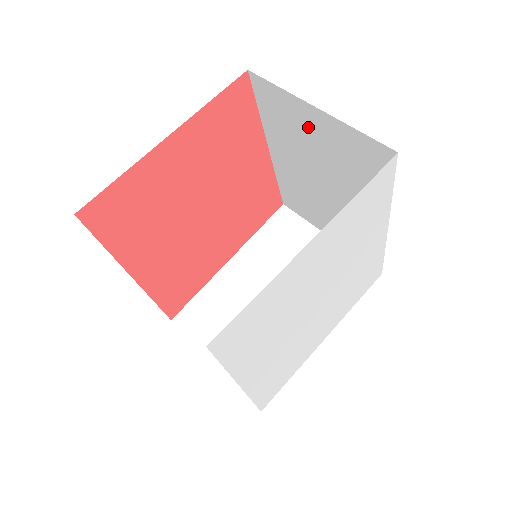
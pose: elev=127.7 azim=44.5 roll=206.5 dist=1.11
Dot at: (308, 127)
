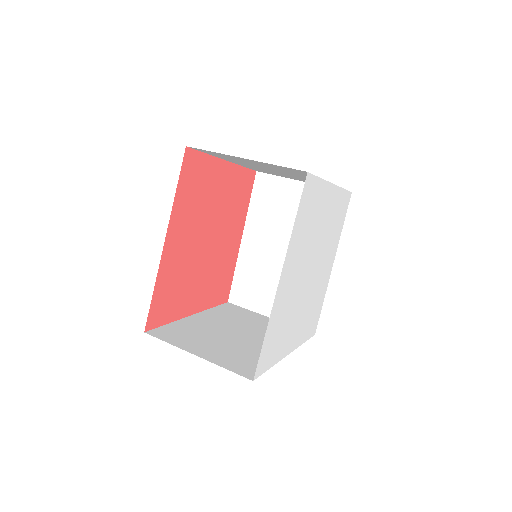
Dot at: (290, 199)
